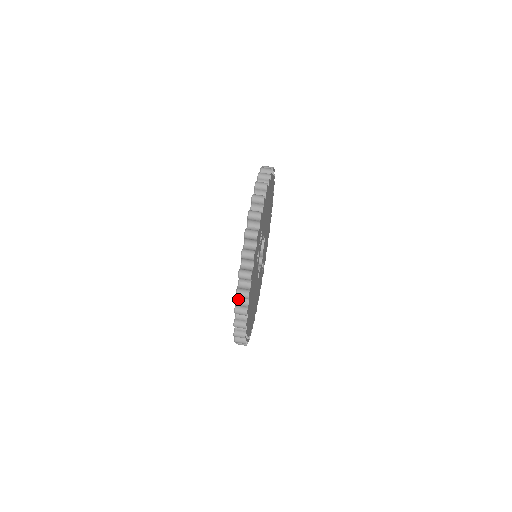
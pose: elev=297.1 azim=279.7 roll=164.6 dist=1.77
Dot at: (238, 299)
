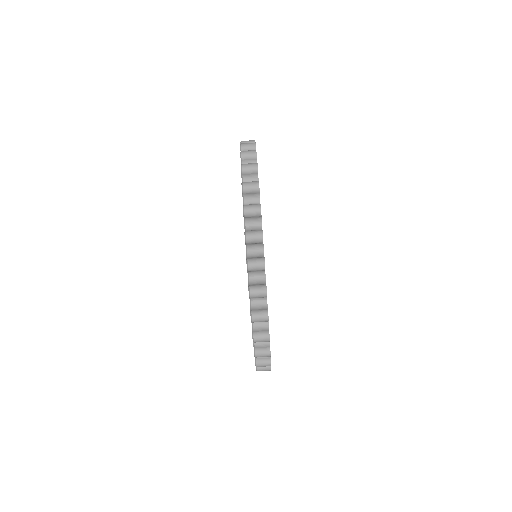
Dot at: (254, 323)
